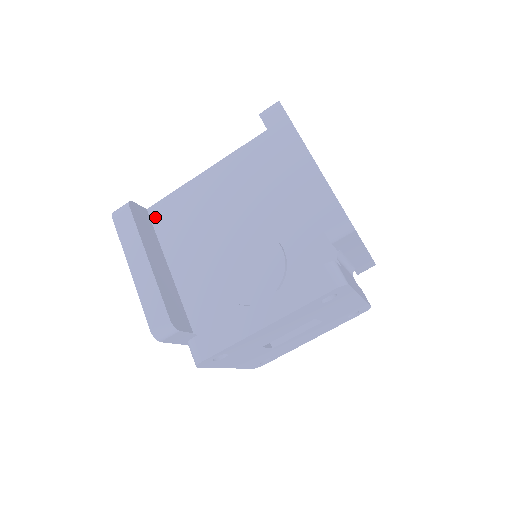
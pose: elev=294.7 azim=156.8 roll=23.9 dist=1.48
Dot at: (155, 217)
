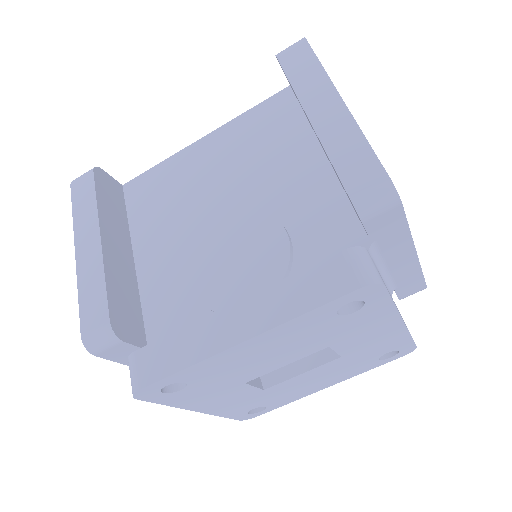
Dot at: (130, 194)
